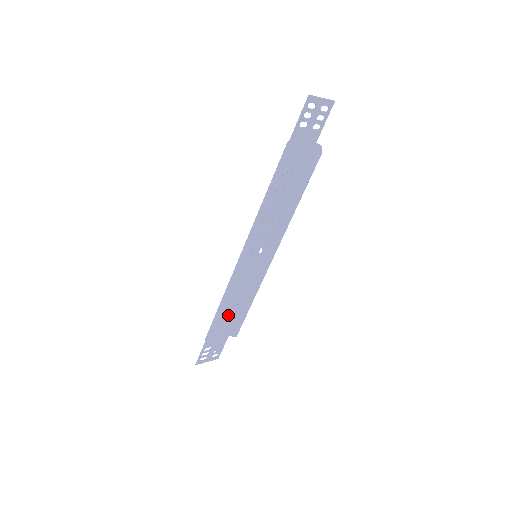
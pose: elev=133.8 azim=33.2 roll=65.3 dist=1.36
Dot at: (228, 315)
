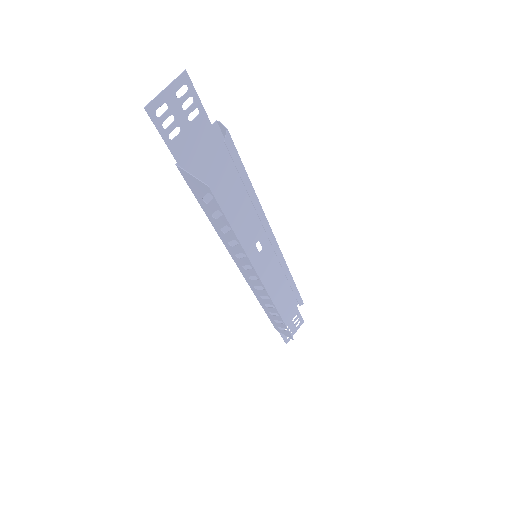
Dot at: (279, 300)
